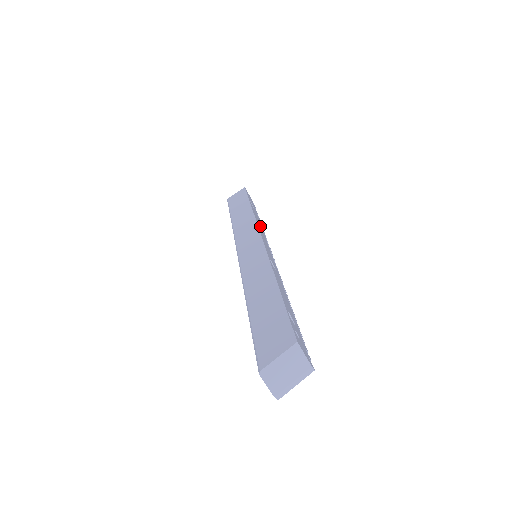
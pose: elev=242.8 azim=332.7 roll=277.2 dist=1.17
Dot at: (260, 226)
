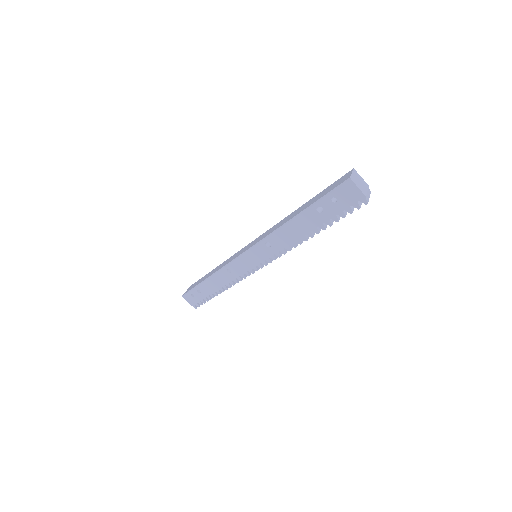
Dot at: occluded
